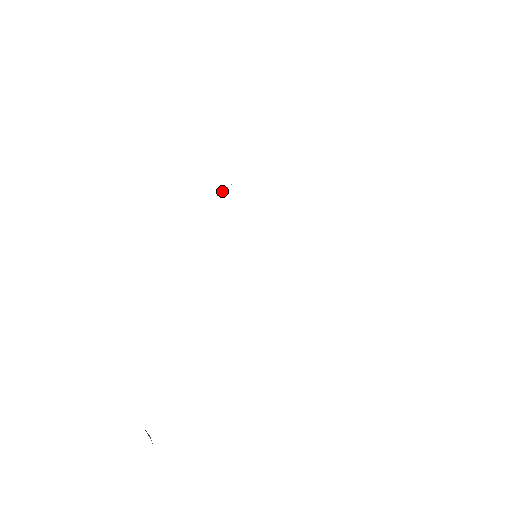
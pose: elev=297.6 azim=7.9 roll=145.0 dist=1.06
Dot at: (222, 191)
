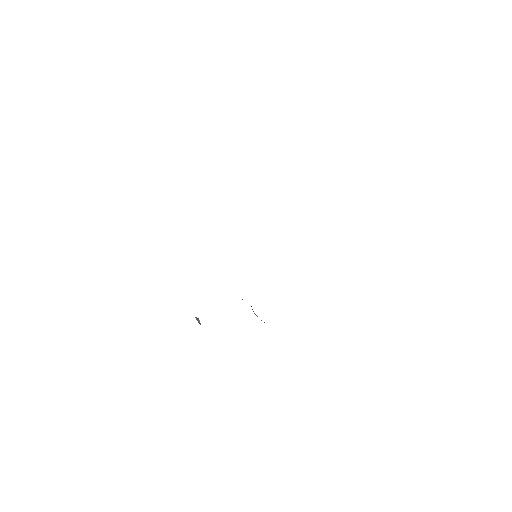
Dot at: occluded
